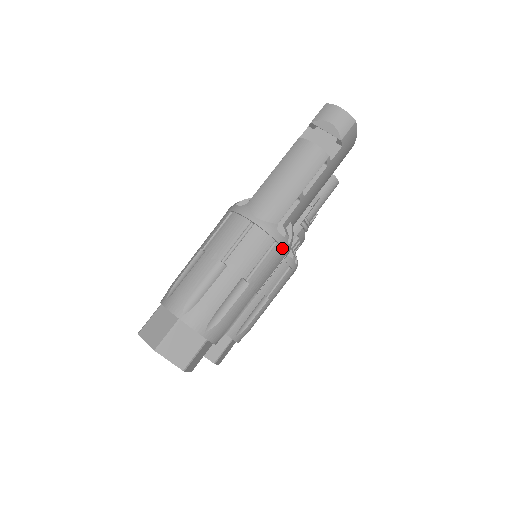
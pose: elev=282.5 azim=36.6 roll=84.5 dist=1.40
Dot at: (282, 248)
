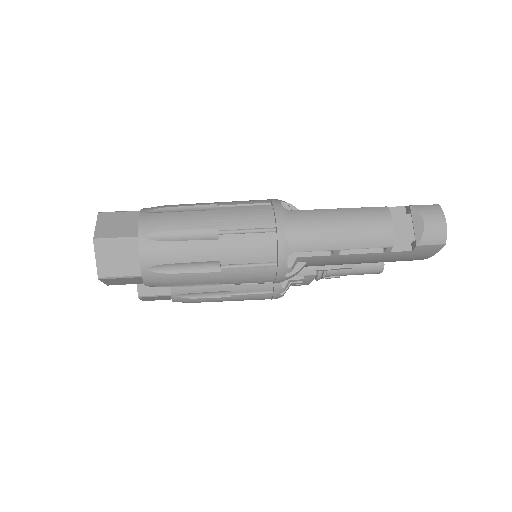
Dot at: (277, 274)
